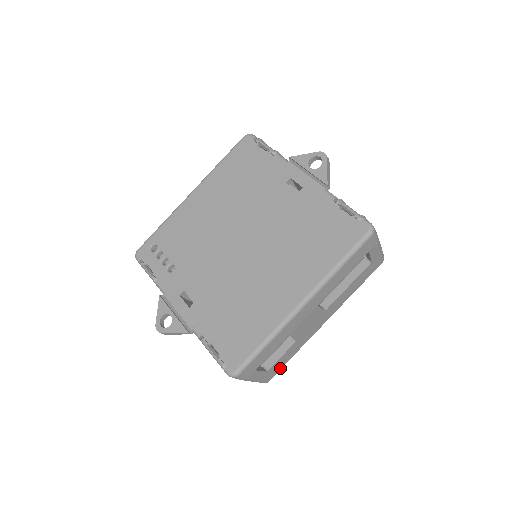
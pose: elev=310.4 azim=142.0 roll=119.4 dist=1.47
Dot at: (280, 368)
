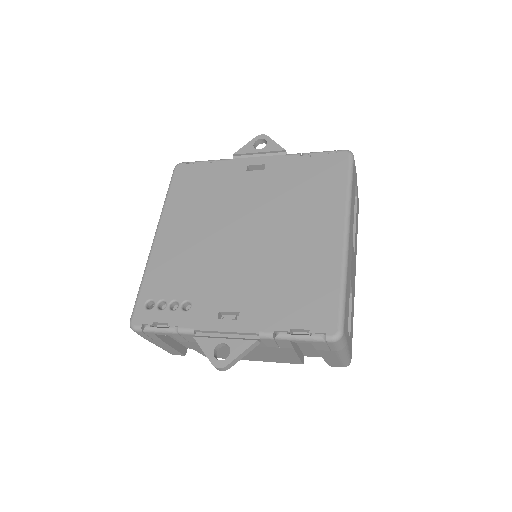
Dot at: occluded
